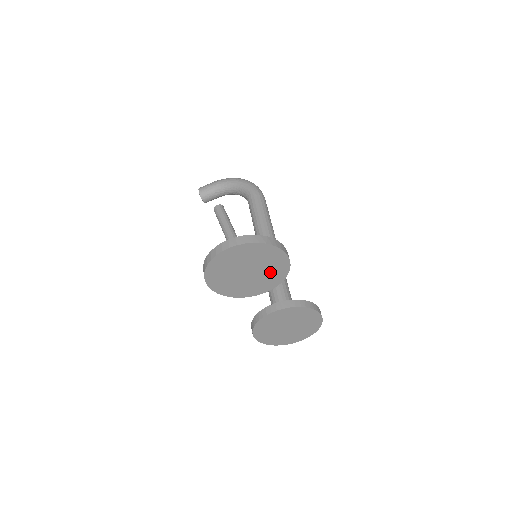
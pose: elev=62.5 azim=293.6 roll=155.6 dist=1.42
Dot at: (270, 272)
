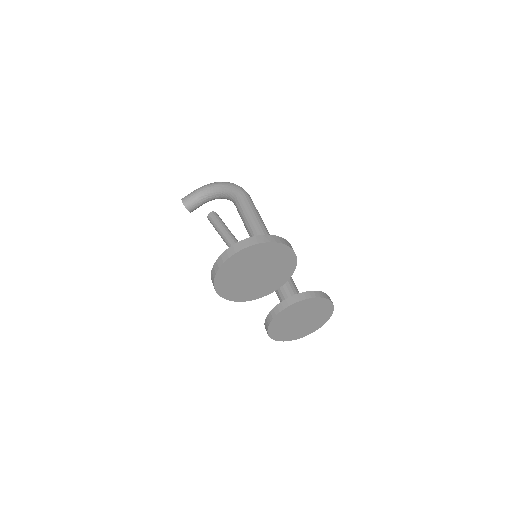
Dot at: (278, 269)
